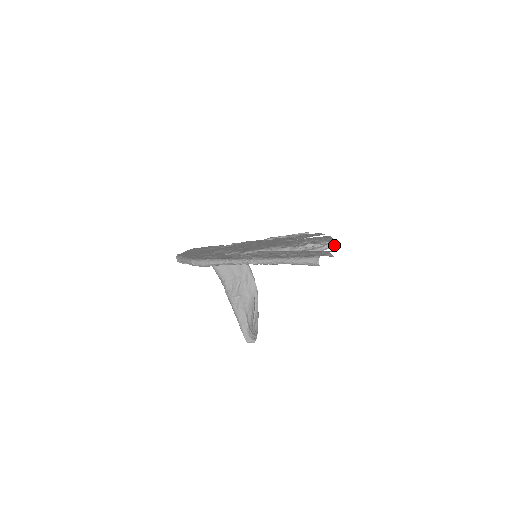
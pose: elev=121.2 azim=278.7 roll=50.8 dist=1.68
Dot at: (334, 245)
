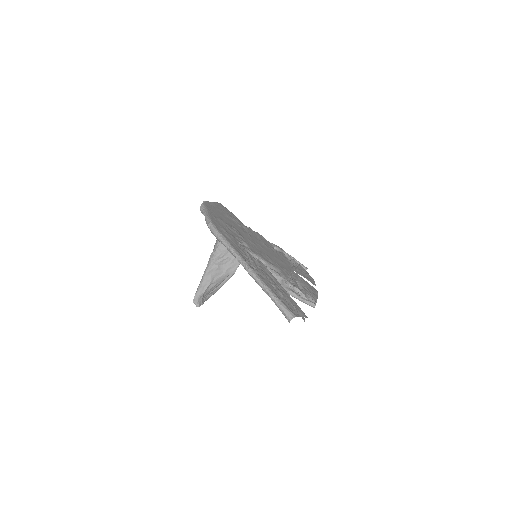
Dot at: (313, 306)
